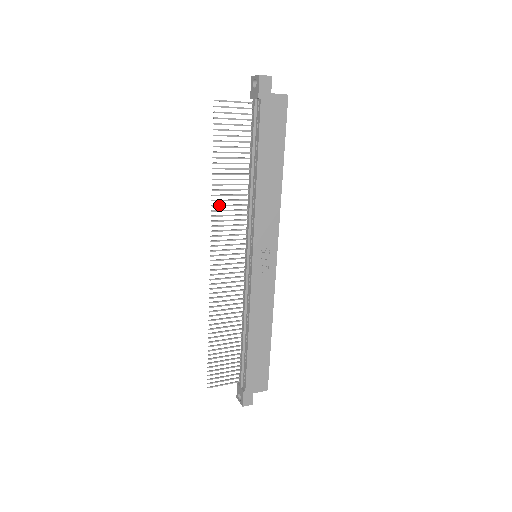
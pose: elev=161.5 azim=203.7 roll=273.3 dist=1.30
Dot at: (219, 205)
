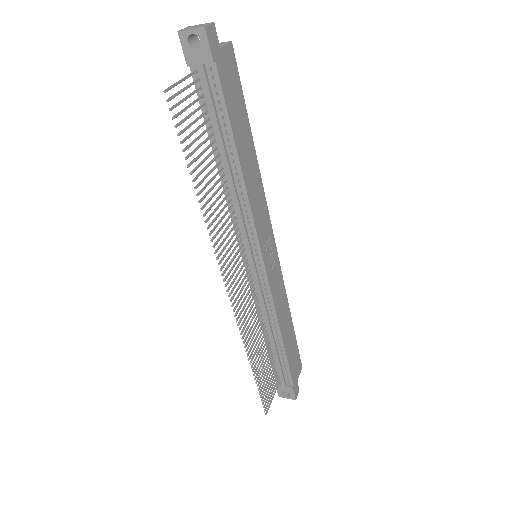
Dot at: (214, 228)
